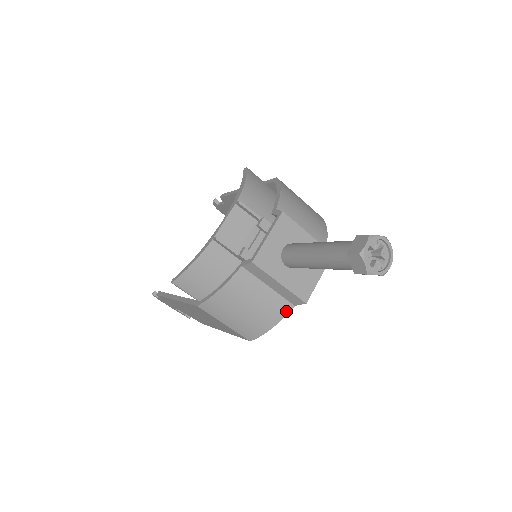
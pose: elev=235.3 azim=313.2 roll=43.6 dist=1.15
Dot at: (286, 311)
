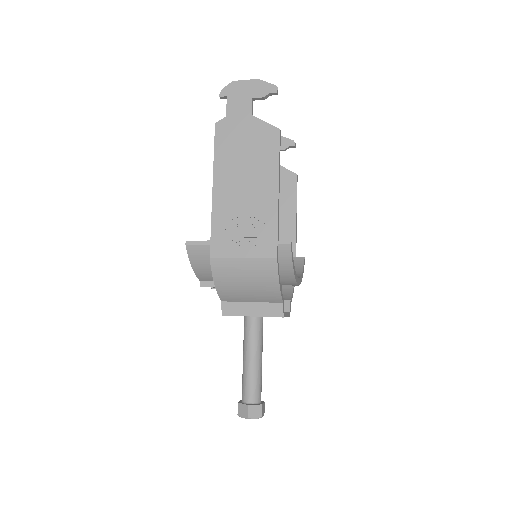
Dot at: occluded
